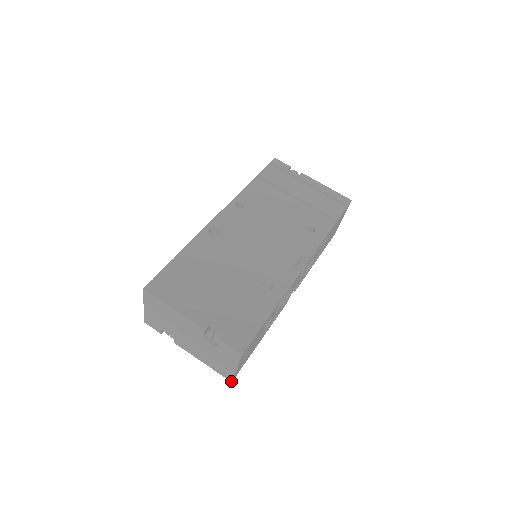
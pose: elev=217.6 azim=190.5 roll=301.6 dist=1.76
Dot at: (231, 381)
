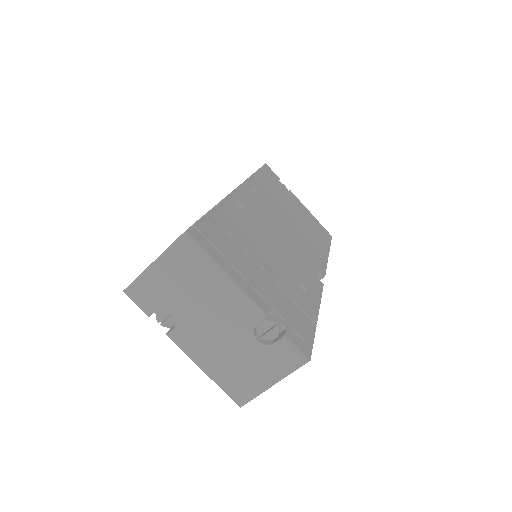
Dot at: (240, 407)
